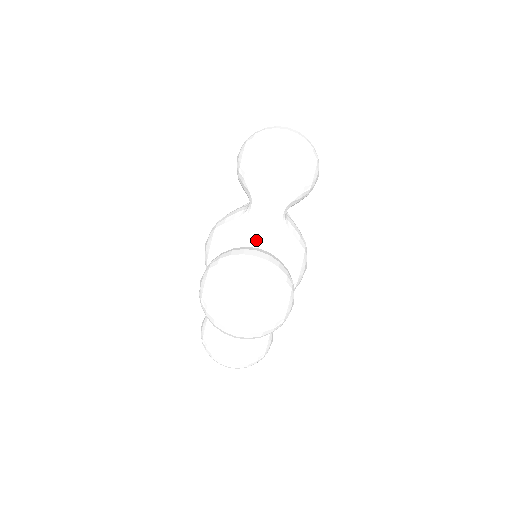
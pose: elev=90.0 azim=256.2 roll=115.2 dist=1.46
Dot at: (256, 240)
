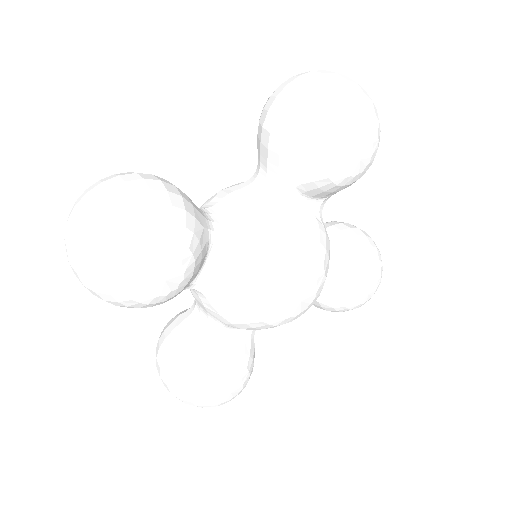
Dot at: occluded
